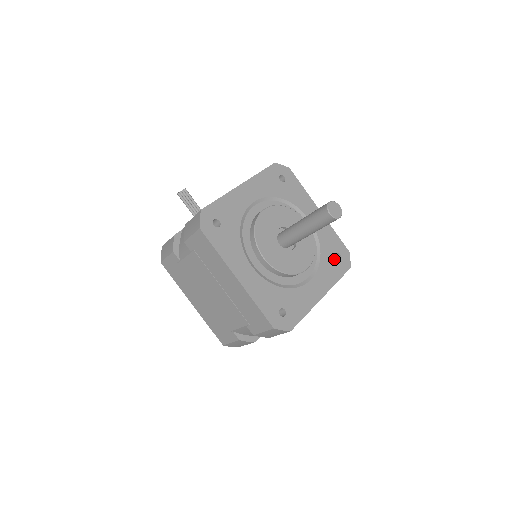
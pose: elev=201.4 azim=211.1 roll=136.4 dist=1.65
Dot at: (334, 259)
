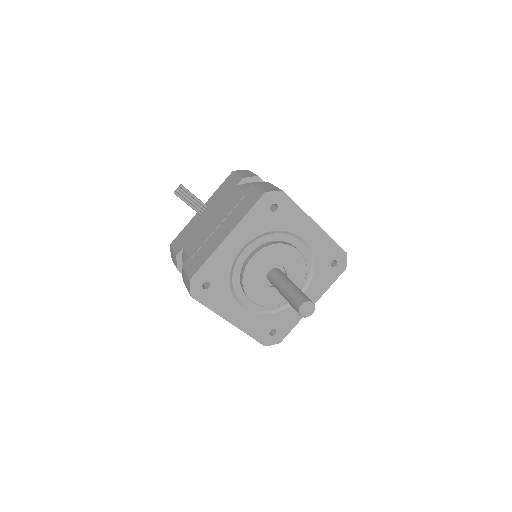
Dot at: (329, 268)
